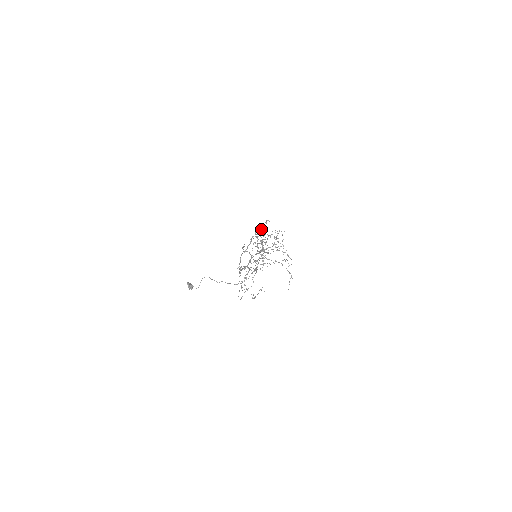
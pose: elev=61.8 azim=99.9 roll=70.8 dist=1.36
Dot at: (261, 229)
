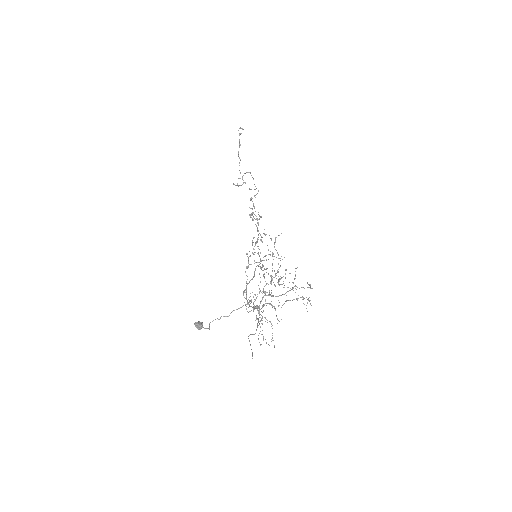
Dot at: occluded
